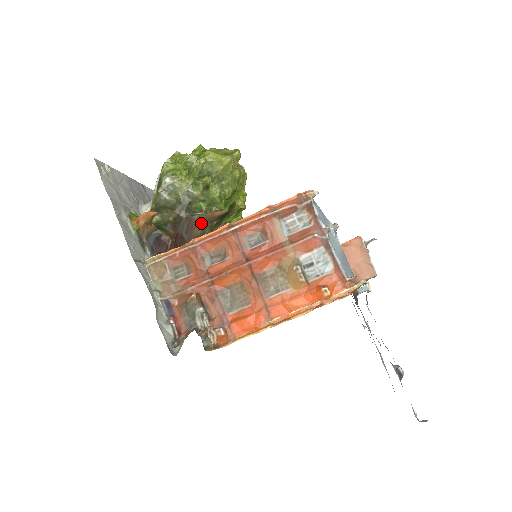
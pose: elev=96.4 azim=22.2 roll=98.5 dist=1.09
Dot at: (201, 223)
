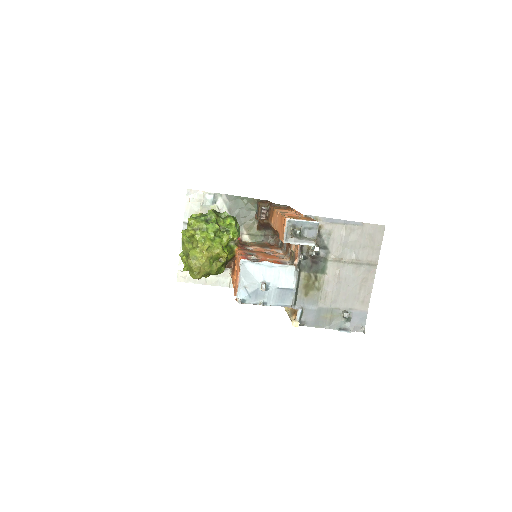
Dot at: occluded
